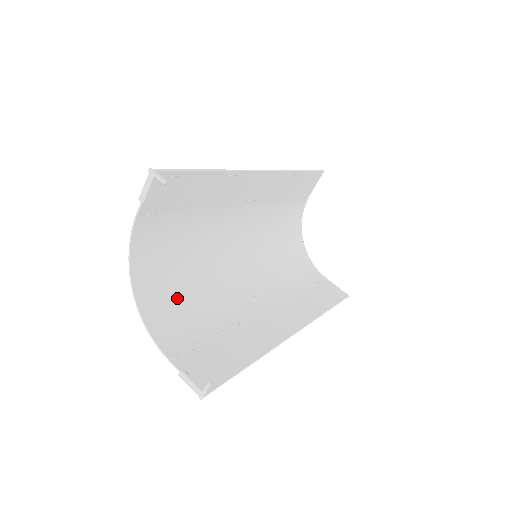
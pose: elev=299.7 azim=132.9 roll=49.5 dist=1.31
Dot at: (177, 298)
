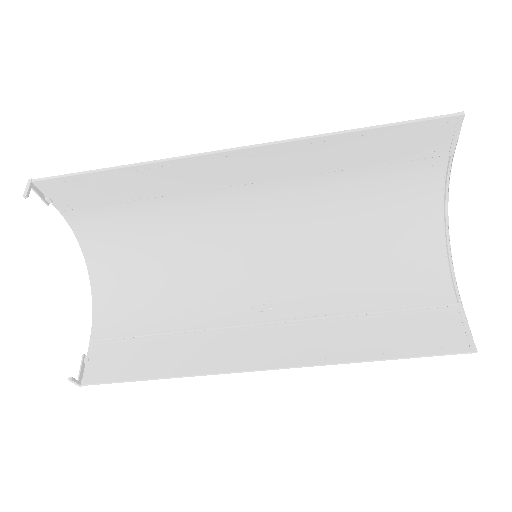
Dot at: (138, 285)
